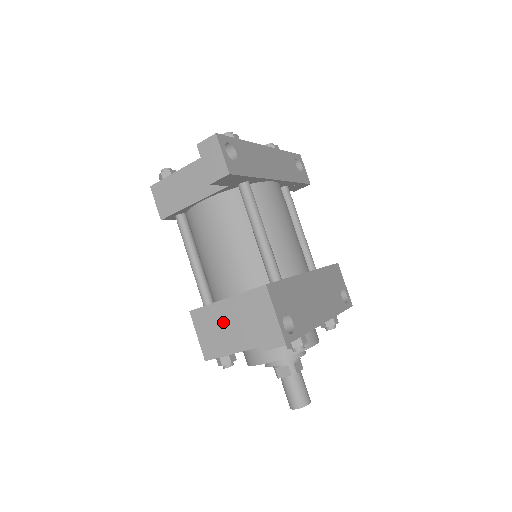
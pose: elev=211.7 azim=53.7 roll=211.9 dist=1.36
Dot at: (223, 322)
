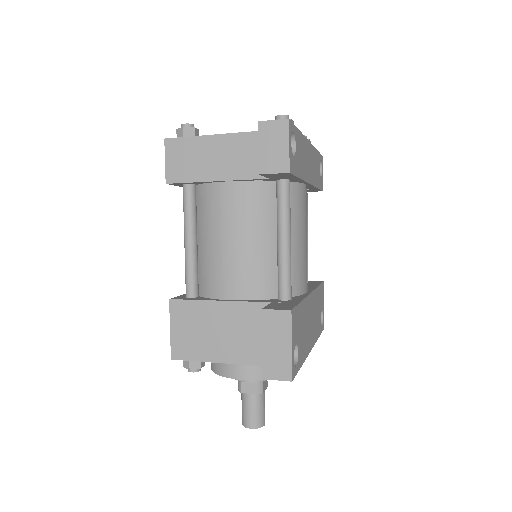
Dot at: (209, 325)
